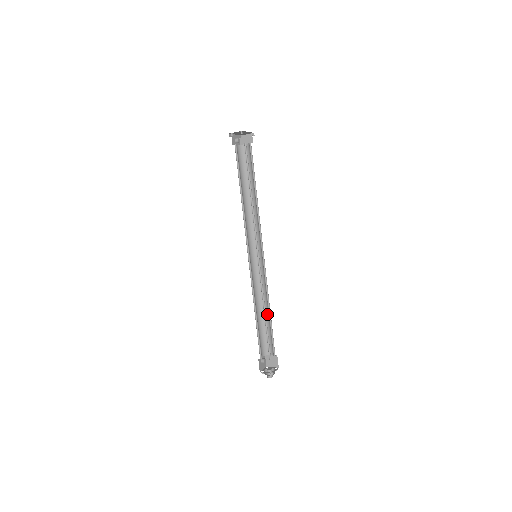
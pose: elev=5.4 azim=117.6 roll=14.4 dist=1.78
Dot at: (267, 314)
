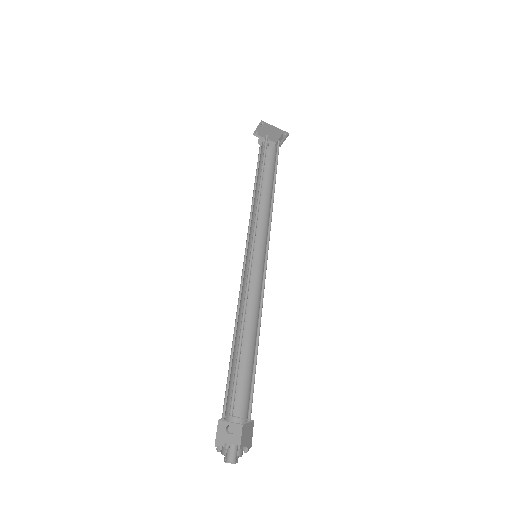
Dot at: (255, 344)
